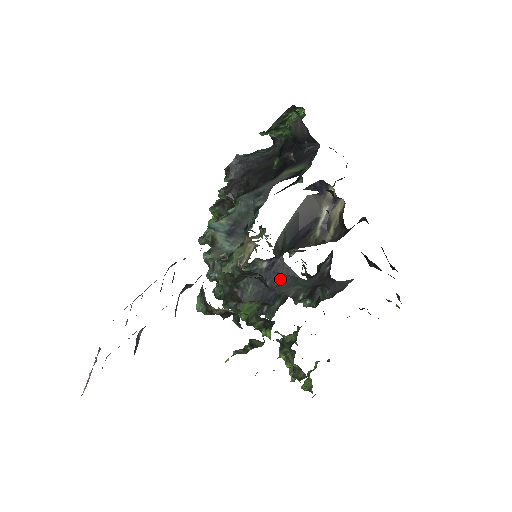
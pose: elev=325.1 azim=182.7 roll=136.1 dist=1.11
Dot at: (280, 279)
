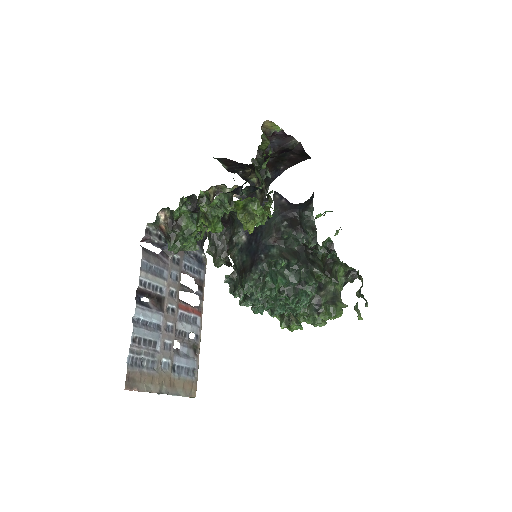
Dot at: (259, 235)
